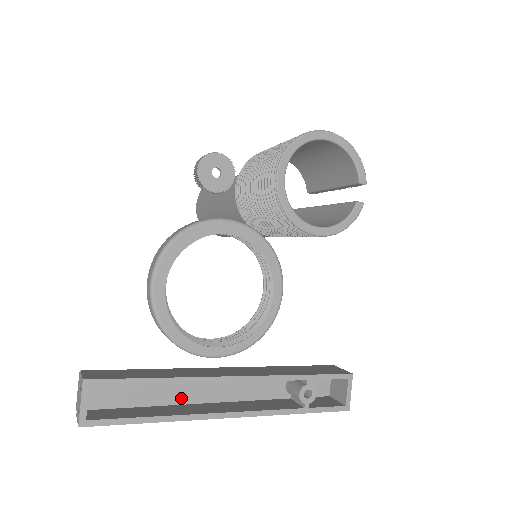
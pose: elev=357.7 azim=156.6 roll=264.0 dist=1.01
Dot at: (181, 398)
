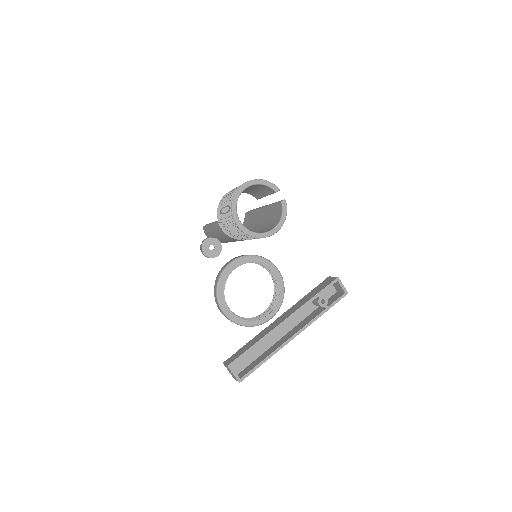
Dot at: (270, 343)
